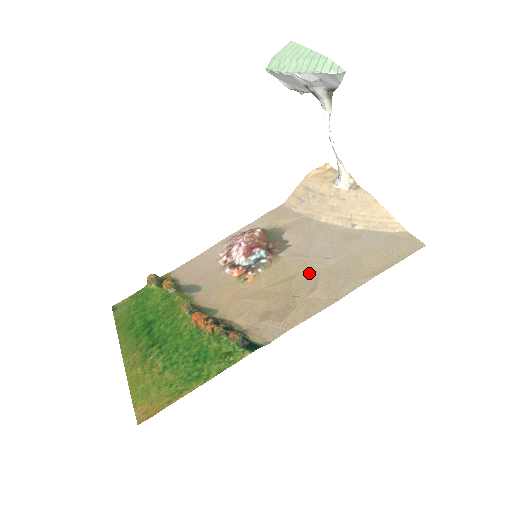
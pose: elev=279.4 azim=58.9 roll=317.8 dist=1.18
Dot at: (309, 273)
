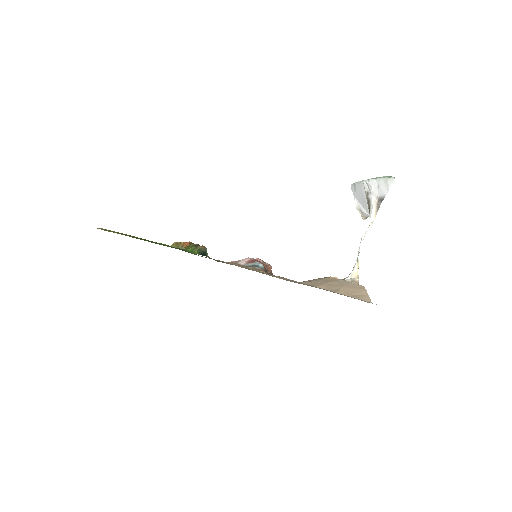
Dot at: occluded
